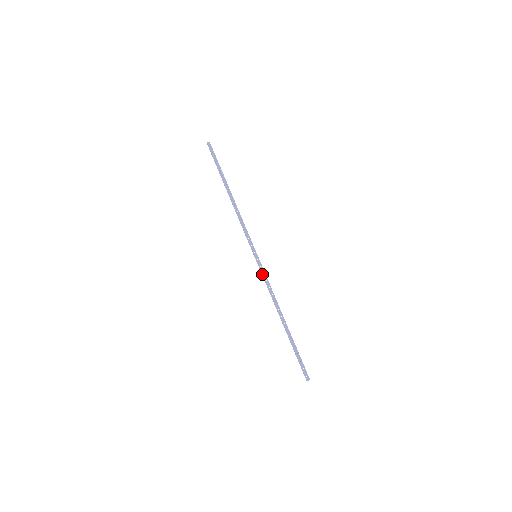
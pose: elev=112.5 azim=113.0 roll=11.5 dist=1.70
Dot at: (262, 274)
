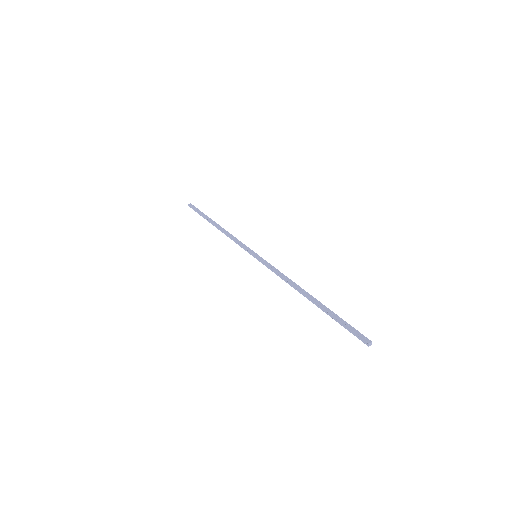
Dot at: (267, 265)
